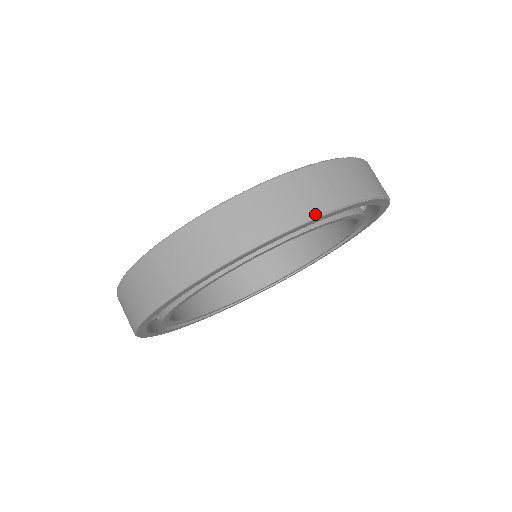
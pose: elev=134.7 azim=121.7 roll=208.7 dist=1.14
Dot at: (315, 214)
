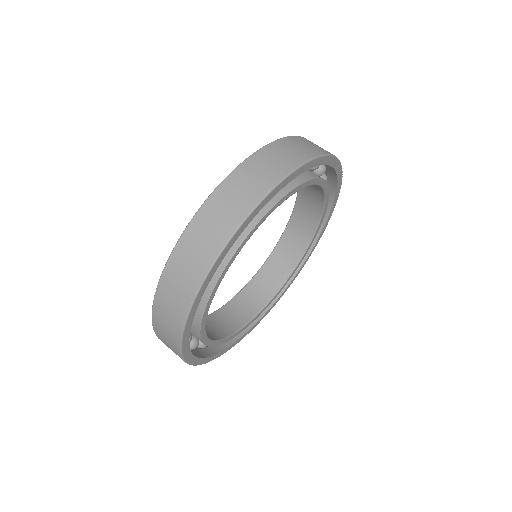
Dot at: occluded
